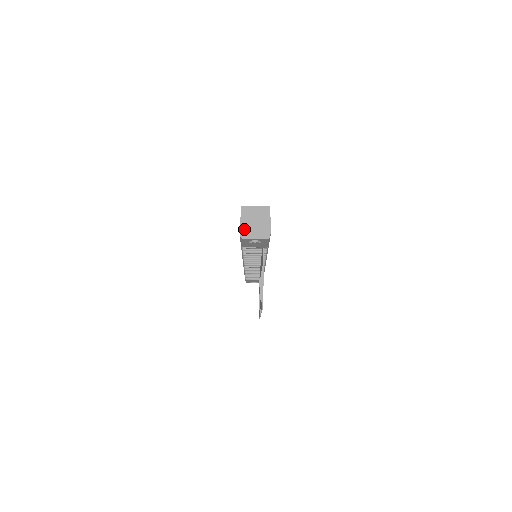
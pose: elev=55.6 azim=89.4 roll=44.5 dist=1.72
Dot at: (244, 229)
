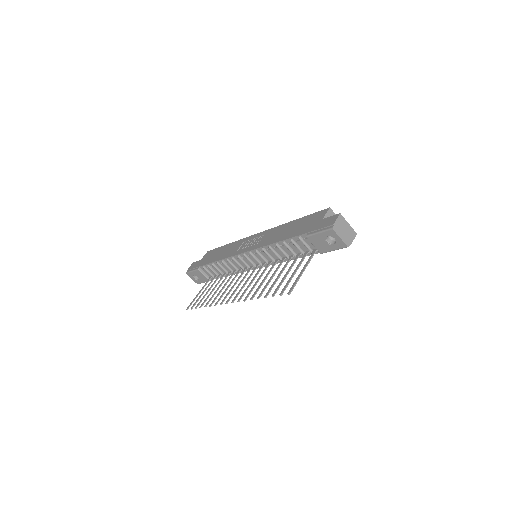
Dot at: (338, 224)
